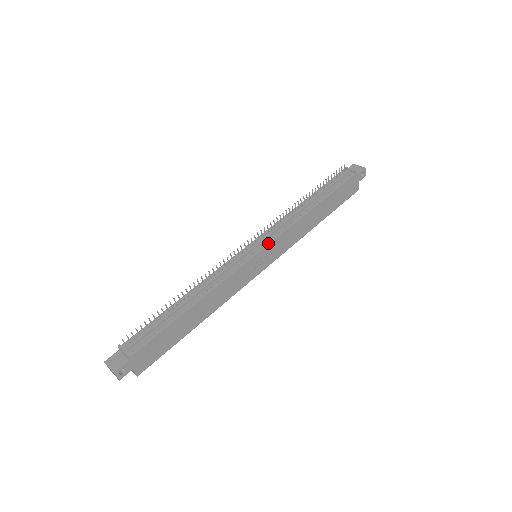
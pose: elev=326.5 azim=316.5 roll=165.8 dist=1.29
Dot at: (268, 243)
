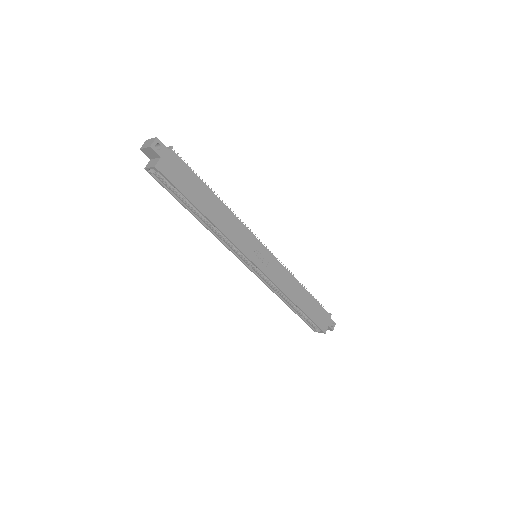
Dot at: (271, 254)
